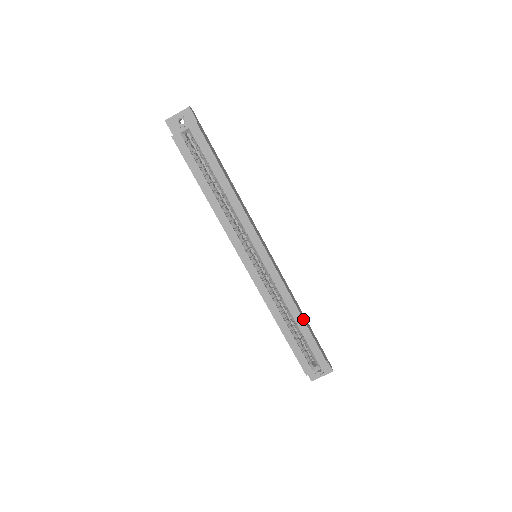
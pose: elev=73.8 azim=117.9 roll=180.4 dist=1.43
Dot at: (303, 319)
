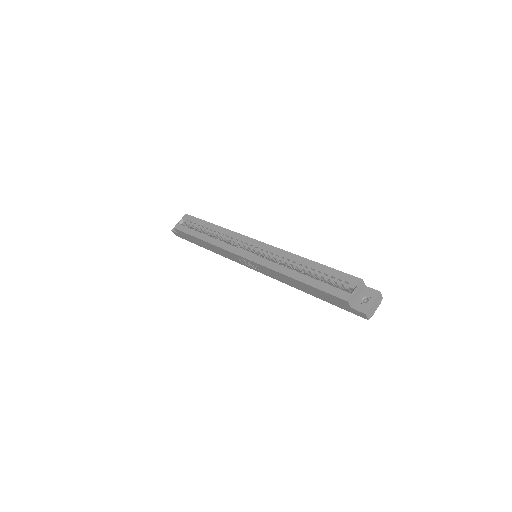
Dot at: (312, 261)
